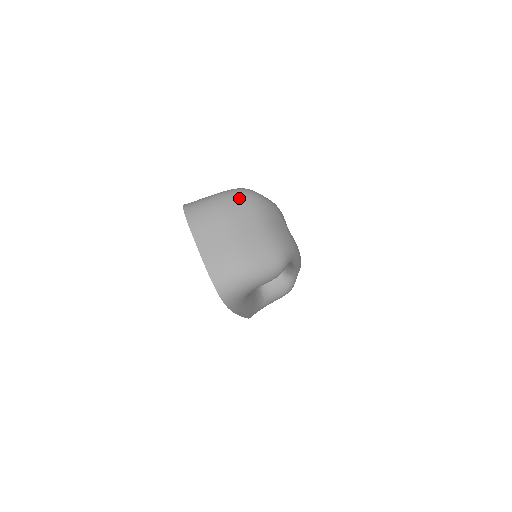
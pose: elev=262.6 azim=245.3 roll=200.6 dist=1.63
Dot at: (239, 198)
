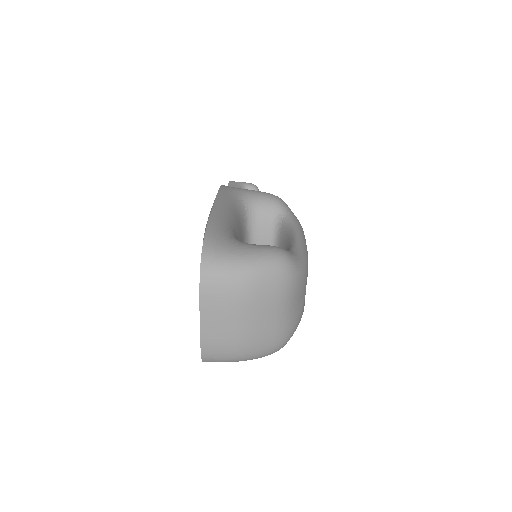
Dot at: (272, 280)
